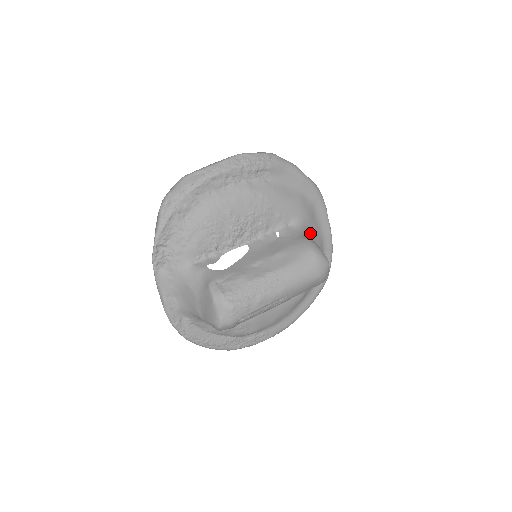
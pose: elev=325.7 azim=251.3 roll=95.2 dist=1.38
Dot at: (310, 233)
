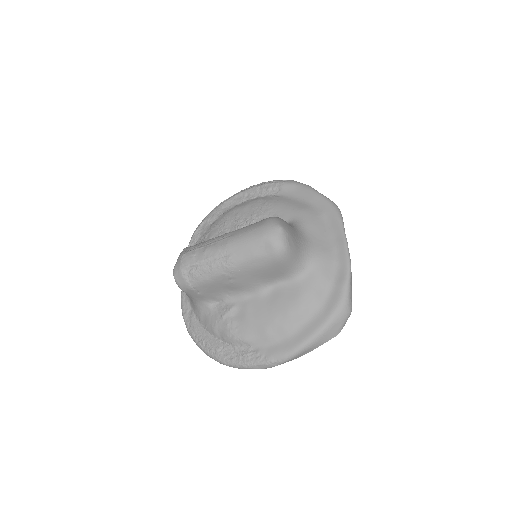
Dot at: (308, 234)
